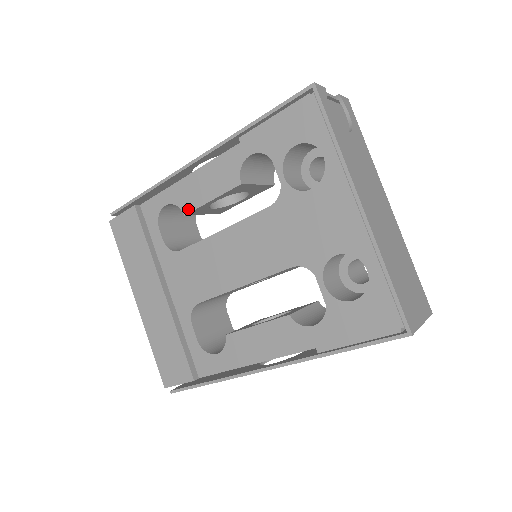
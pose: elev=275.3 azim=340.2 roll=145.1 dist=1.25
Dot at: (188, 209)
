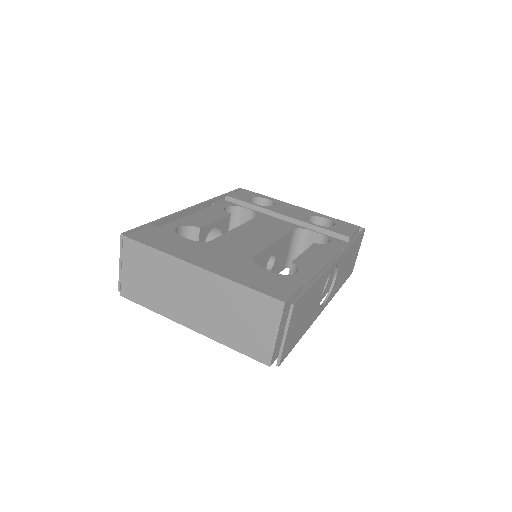
Dot at: (201, 225)
